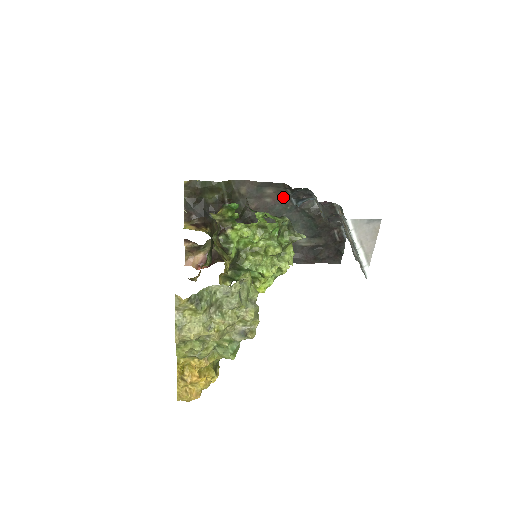
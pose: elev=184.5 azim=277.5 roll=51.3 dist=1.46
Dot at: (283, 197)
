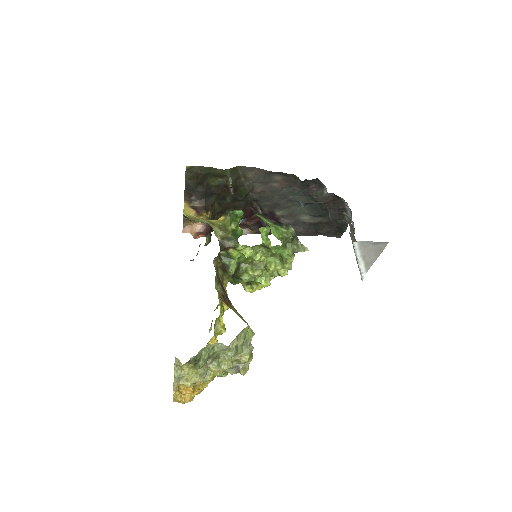
Dot at: (292, 184)
